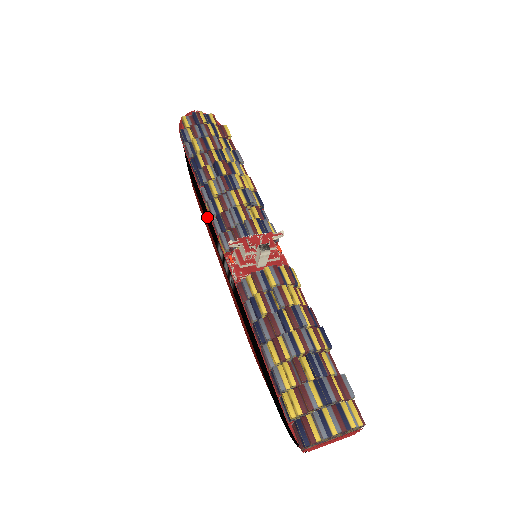
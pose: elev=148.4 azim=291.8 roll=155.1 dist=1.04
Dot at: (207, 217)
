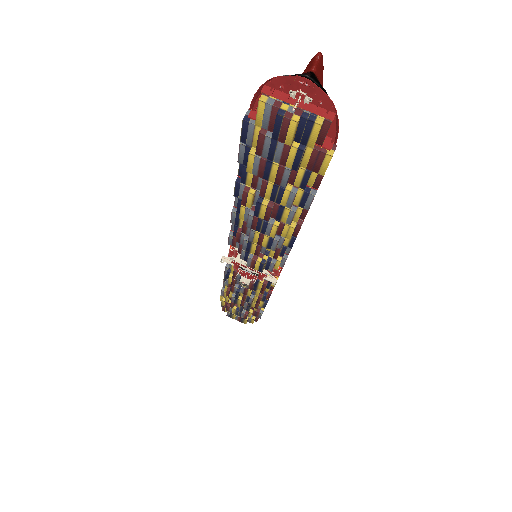
Dot at: occluded
